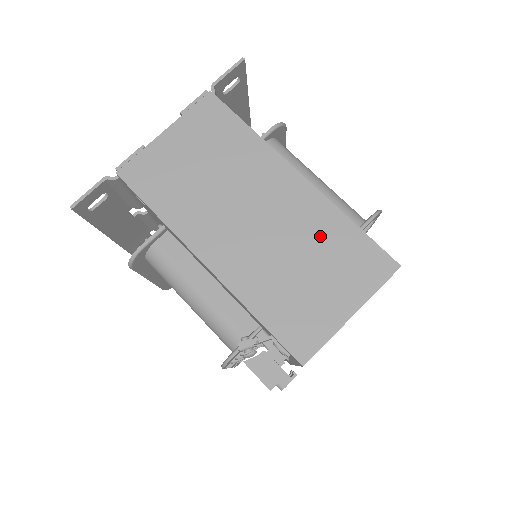
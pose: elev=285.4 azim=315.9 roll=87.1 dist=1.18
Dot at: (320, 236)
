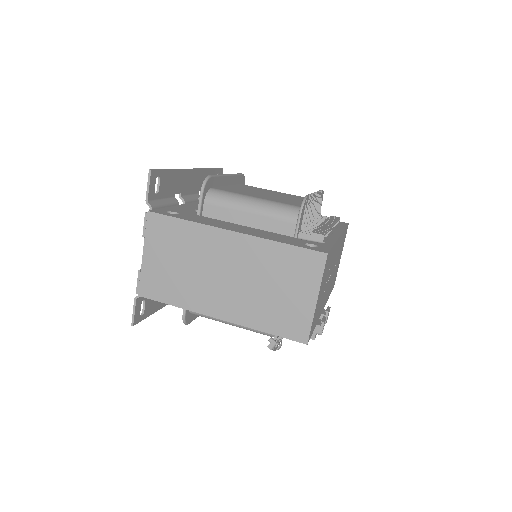
Dot at: (269, 264)
